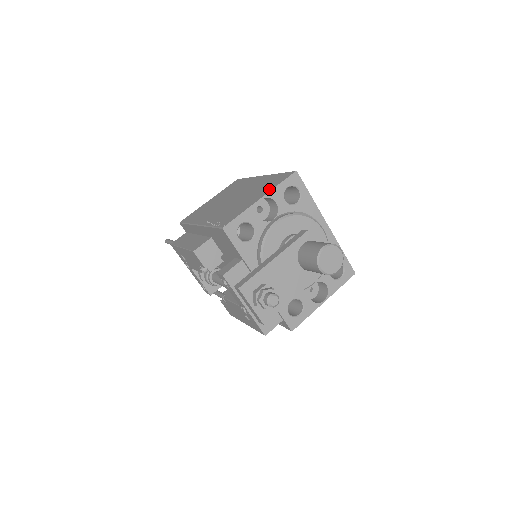
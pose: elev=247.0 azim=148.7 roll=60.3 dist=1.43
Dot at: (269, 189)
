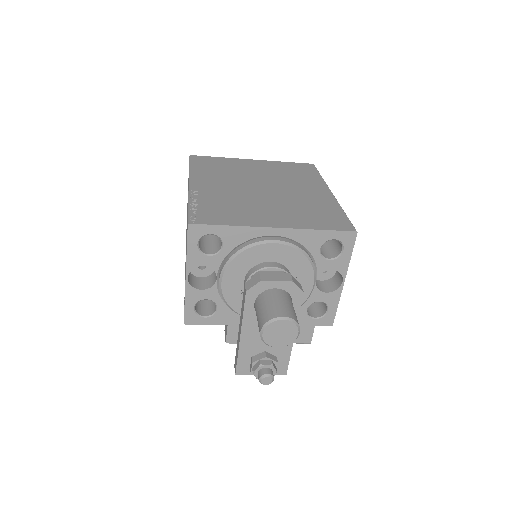
Dot at: (186, 257)
